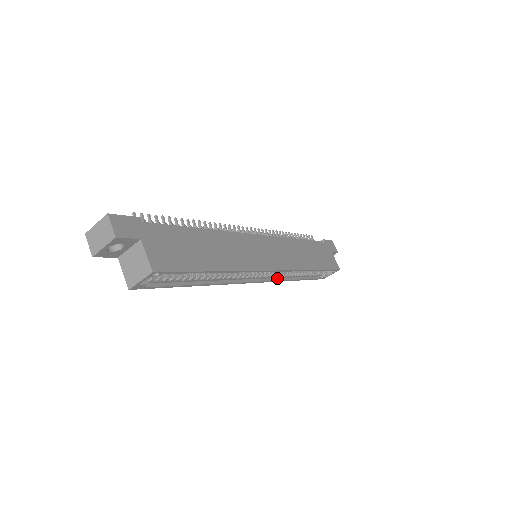
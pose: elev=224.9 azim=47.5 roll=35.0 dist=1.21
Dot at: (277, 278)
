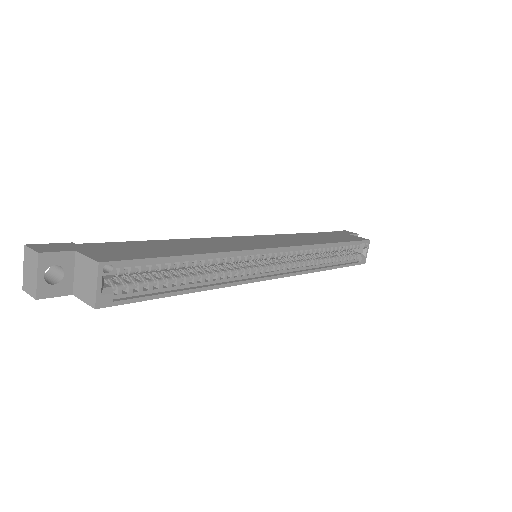
Dot at: (301, 270)
